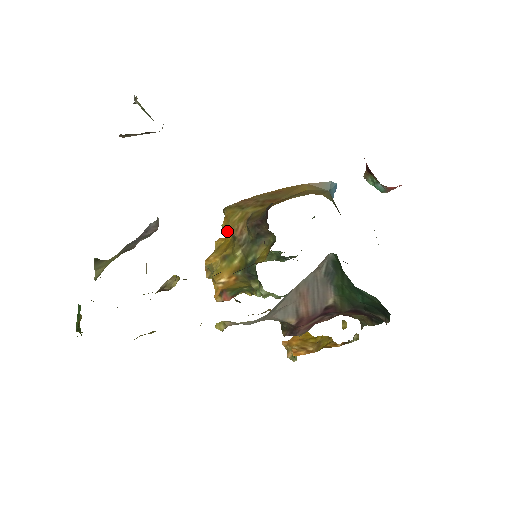
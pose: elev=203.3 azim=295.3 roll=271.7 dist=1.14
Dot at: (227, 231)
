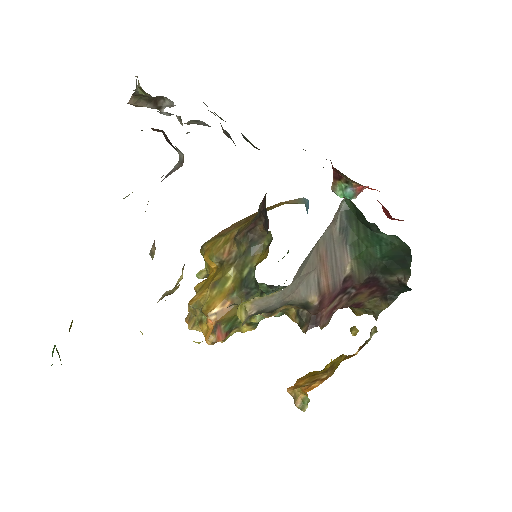
Dot at: (212, 260)
